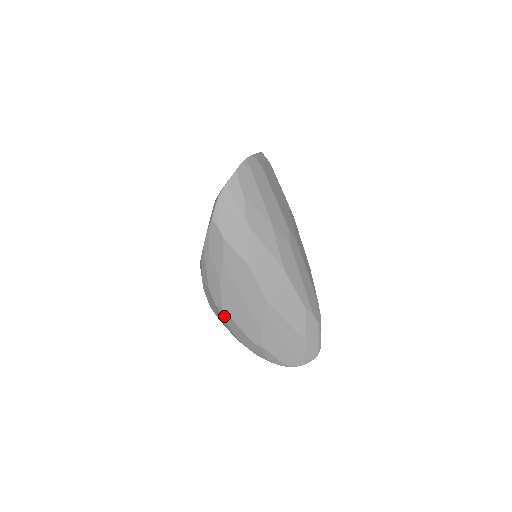
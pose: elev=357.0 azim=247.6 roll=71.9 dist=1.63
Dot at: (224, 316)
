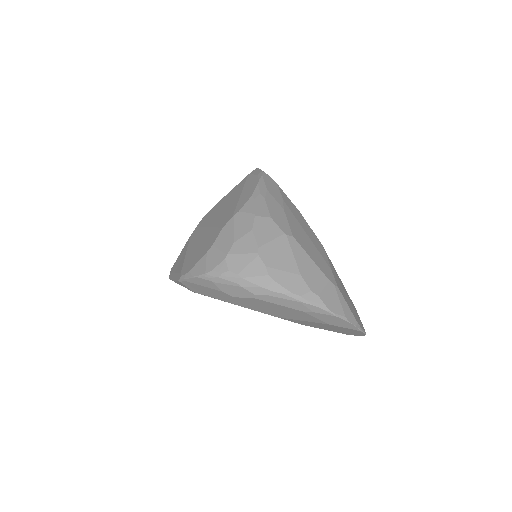
Dot at: (293, 248)
